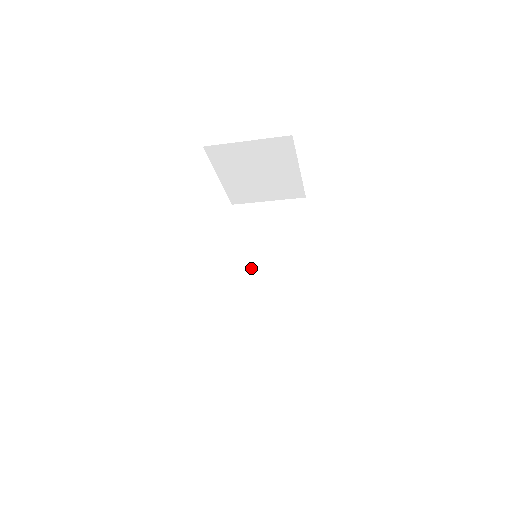
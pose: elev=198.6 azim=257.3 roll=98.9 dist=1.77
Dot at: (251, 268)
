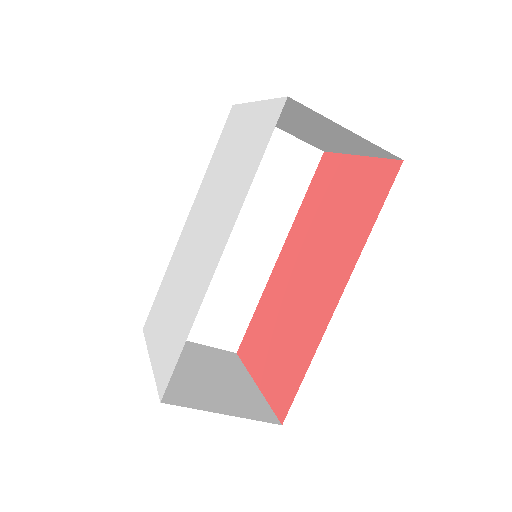
Dot at: occluded
